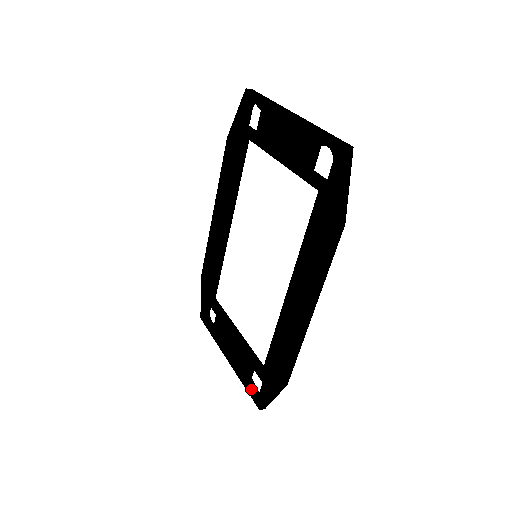
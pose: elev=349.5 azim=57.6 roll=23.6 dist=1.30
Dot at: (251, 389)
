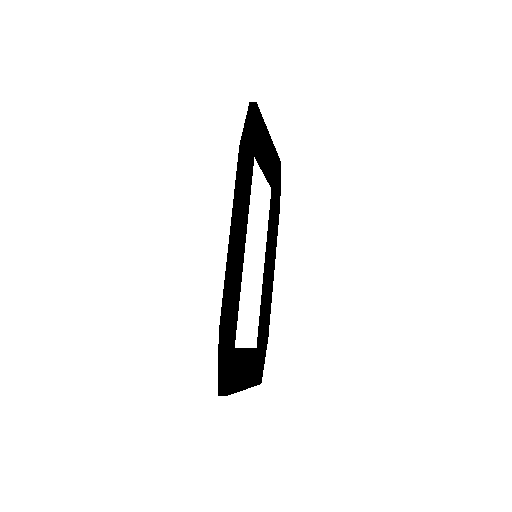
Dot at: occluded
